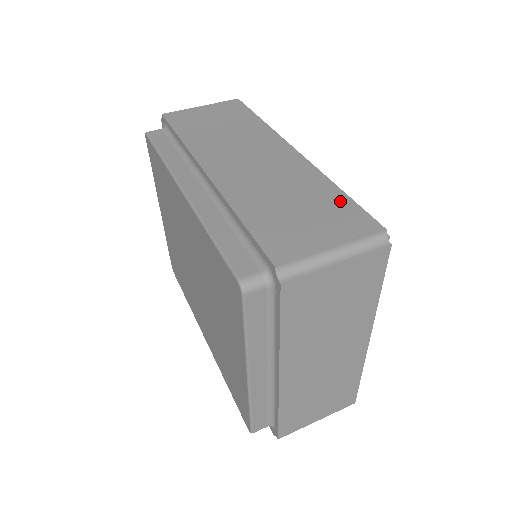
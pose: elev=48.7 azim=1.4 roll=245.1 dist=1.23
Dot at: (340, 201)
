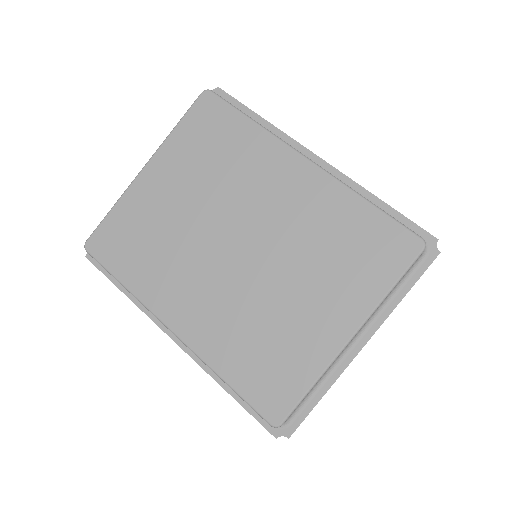
Dot at: occluded
